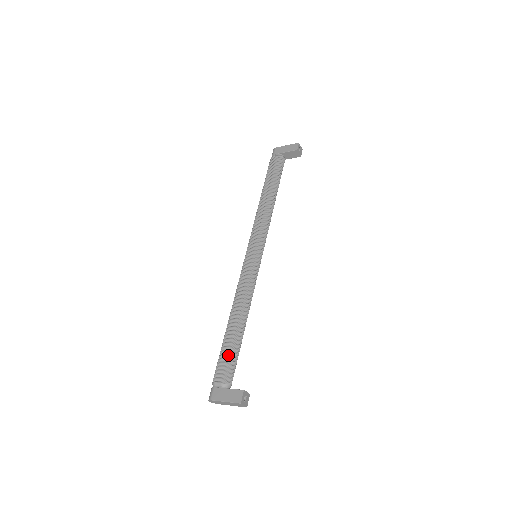
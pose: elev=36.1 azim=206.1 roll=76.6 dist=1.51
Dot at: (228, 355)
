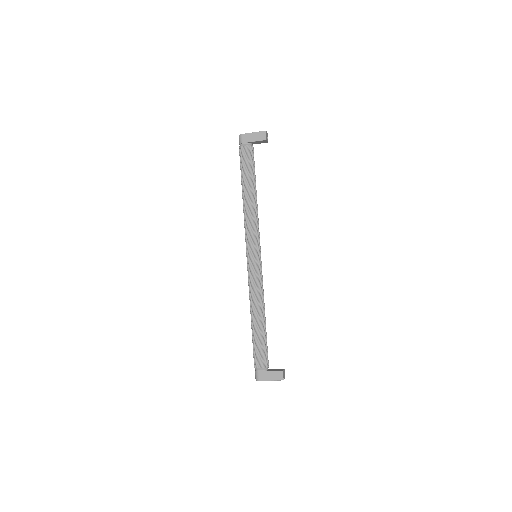
Dot at: (262, 347)
